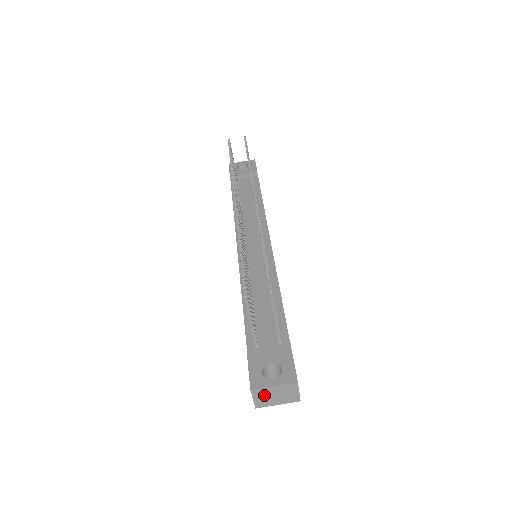
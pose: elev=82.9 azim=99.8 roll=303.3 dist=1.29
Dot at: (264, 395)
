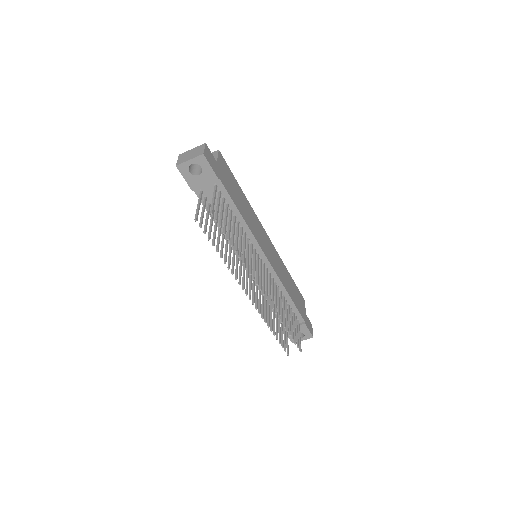
Dot at: occluded
